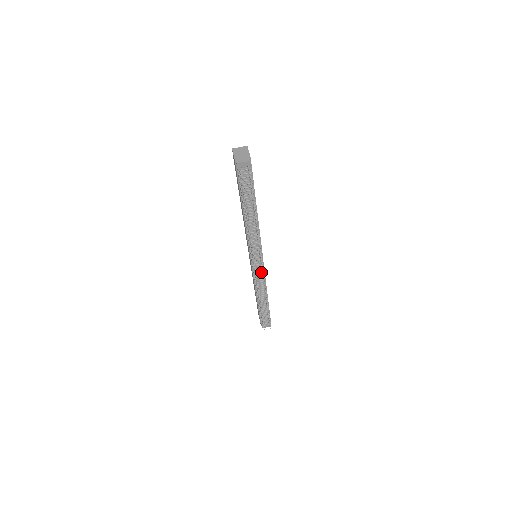
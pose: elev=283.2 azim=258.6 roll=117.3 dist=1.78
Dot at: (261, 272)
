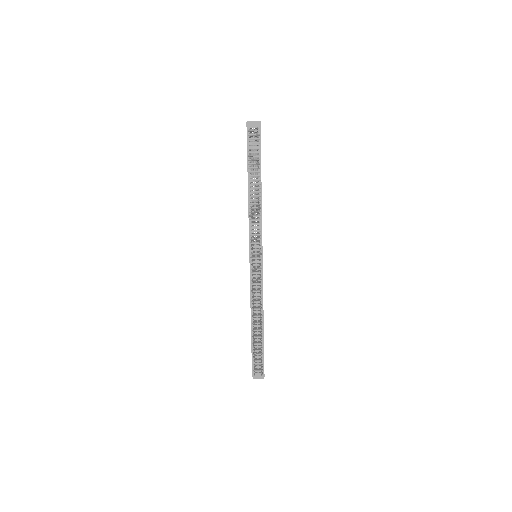
Dot at: (259, 275)
